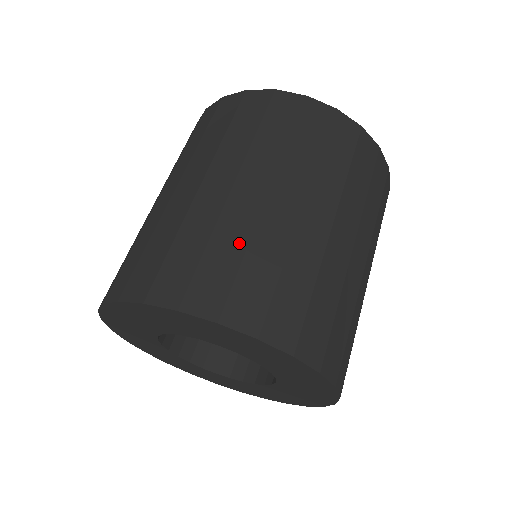
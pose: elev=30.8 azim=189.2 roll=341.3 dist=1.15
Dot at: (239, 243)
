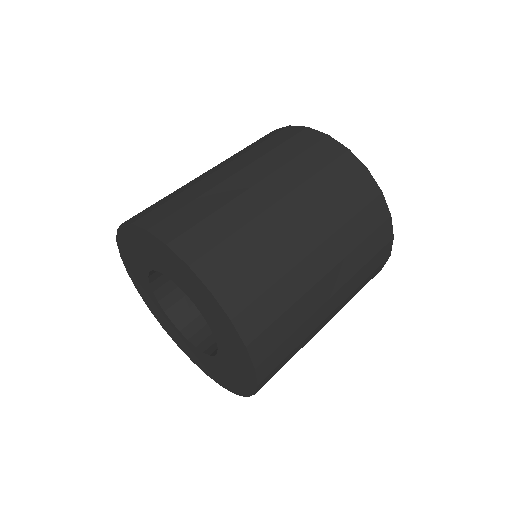
Dot at: occluded
